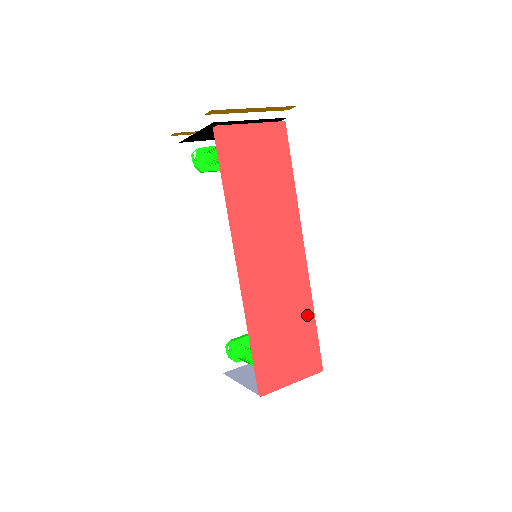
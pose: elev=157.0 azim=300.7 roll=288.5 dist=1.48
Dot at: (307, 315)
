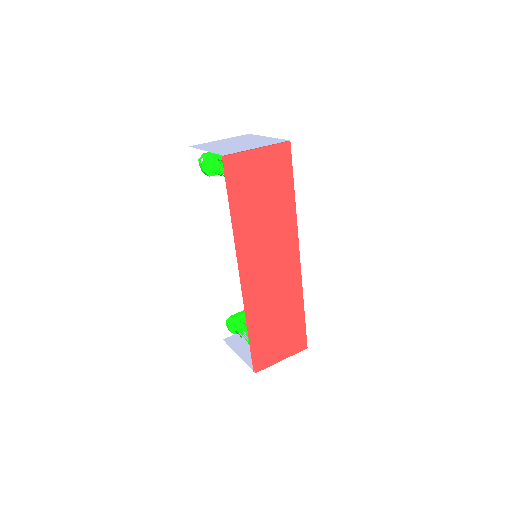
Dot at: (297, 307)
